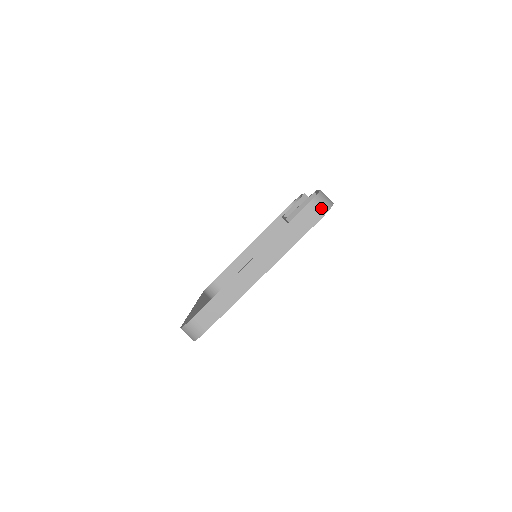
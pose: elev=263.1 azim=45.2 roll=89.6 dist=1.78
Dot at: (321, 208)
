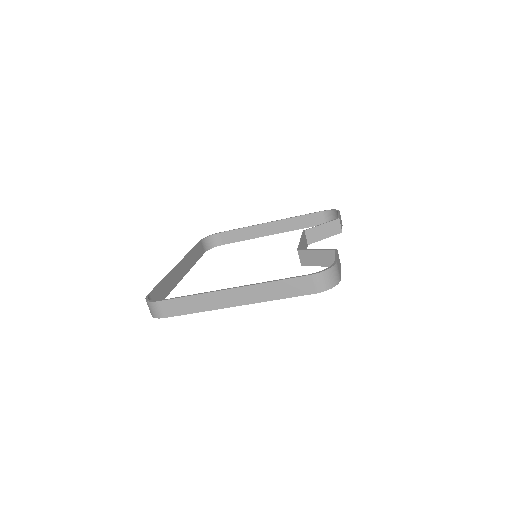
Dot at: (323, 284)
